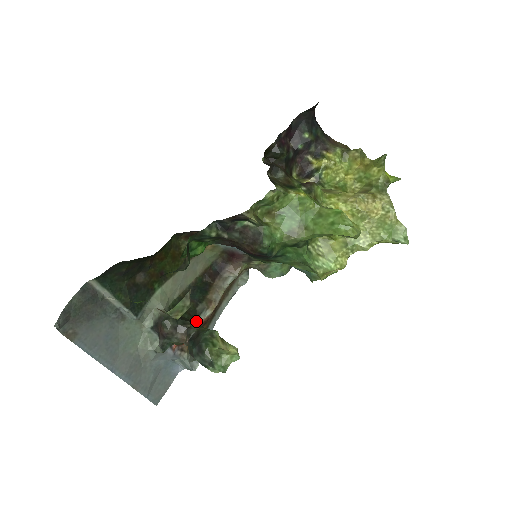
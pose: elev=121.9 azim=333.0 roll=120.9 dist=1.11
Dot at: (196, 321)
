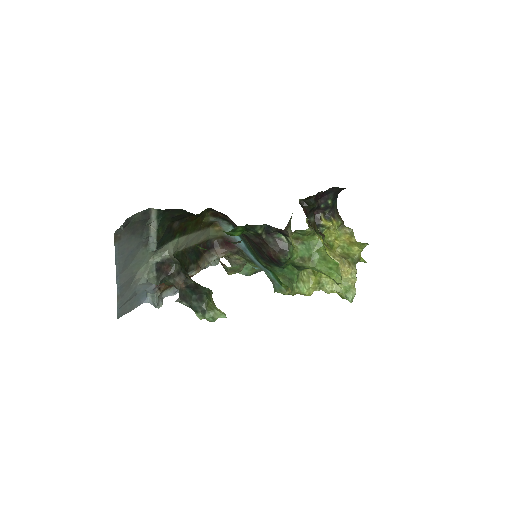
Dot at: occluded
